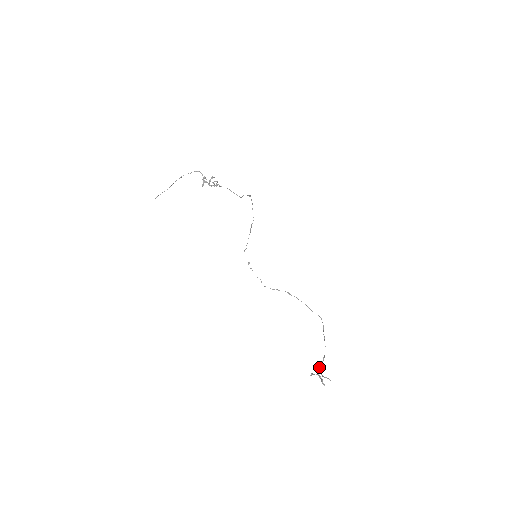
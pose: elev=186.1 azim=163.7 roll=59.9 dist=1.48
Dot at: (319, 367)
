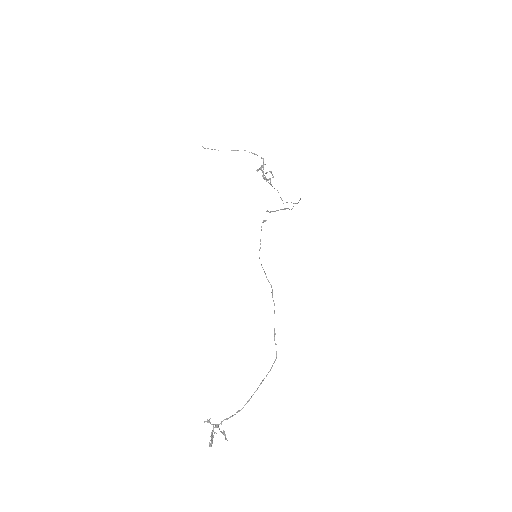
Dot at: occluded
